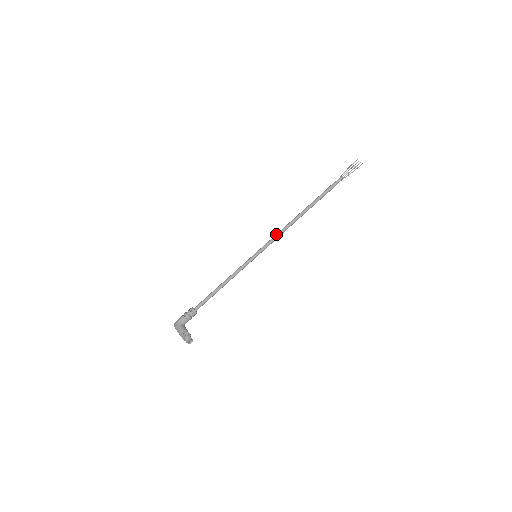
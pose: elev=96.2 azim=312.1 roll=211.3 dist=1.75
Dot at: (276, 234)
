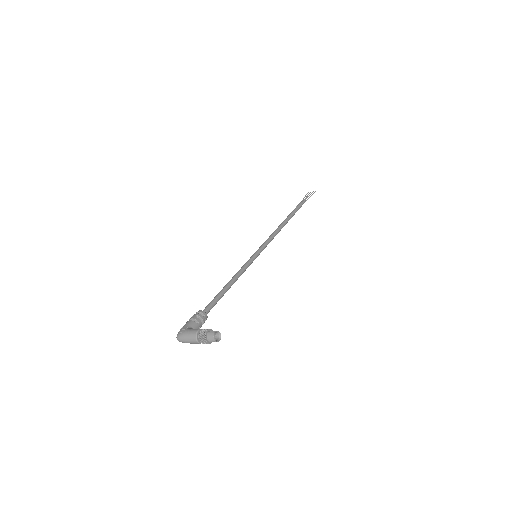
Dot at: occluded
